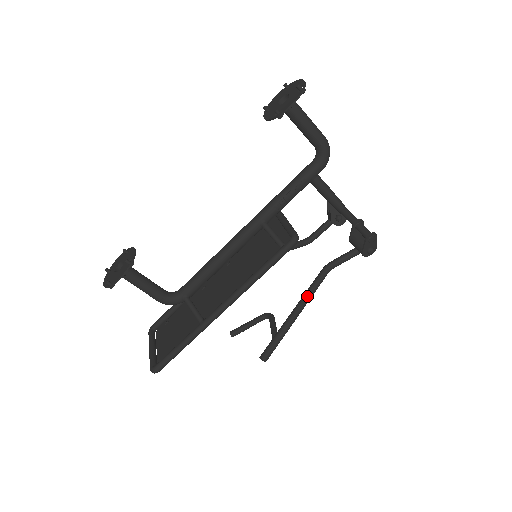
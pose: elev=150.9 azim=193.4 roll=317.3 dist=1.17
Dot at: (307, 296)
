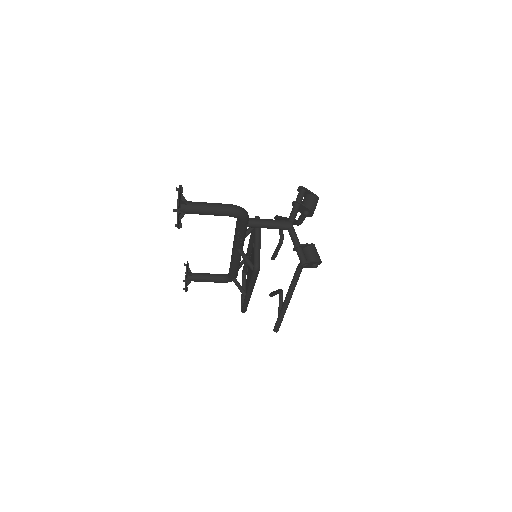
Dot at: (289, 291)
